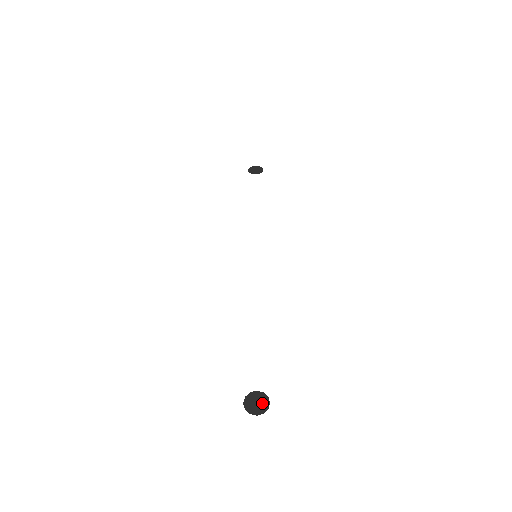
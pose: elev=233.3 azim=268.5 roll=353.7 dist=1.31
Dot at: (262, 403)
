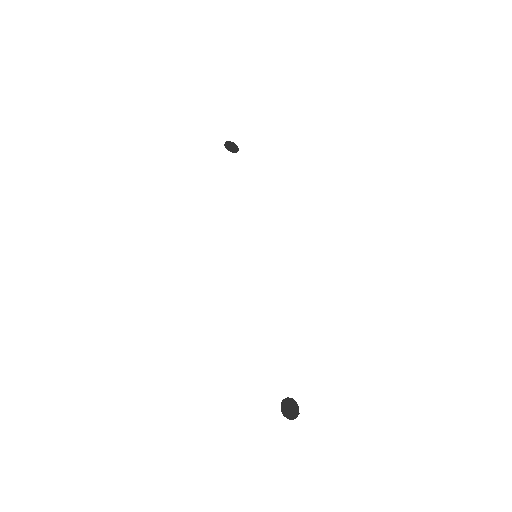
Dot at: (294, 409)
